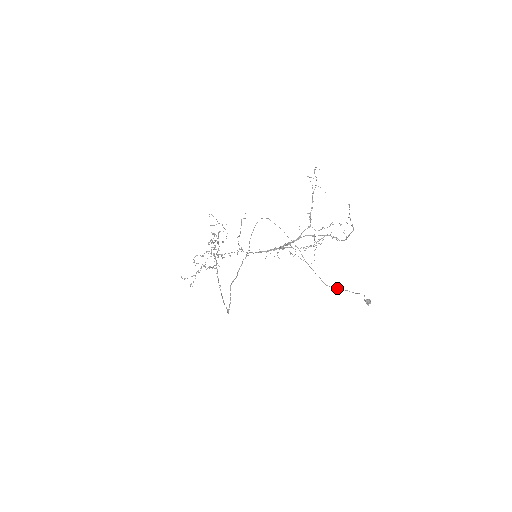
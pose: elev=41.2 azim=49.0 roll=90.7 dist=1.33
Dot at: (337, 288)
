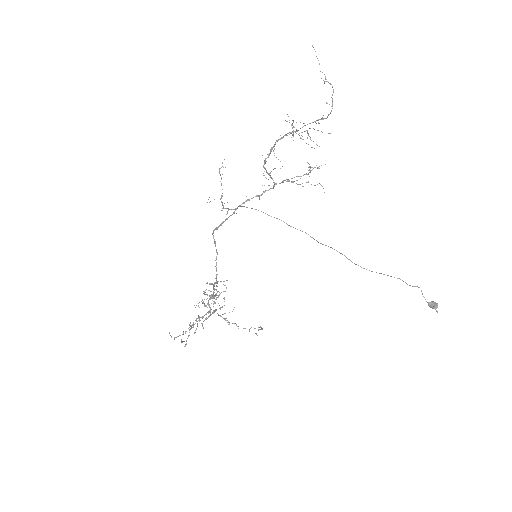
Dot at: occluded
